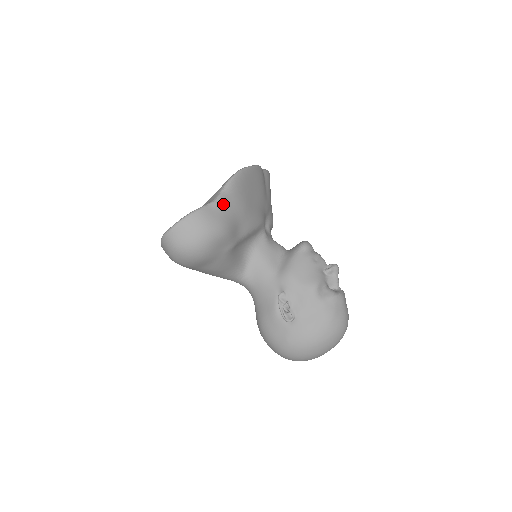
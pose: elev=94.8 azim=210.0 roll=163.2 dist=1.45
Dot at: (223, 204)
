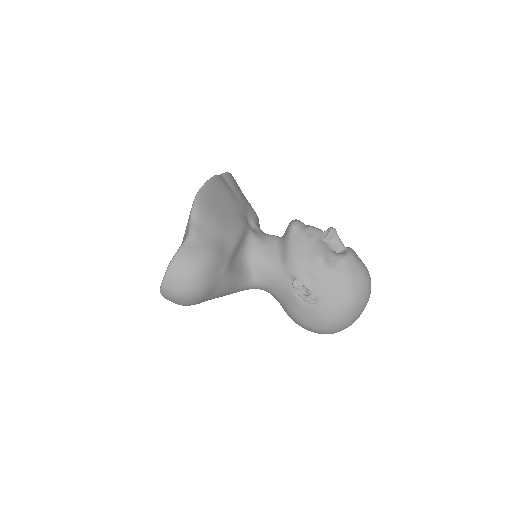
Dot at: (198, 234)
